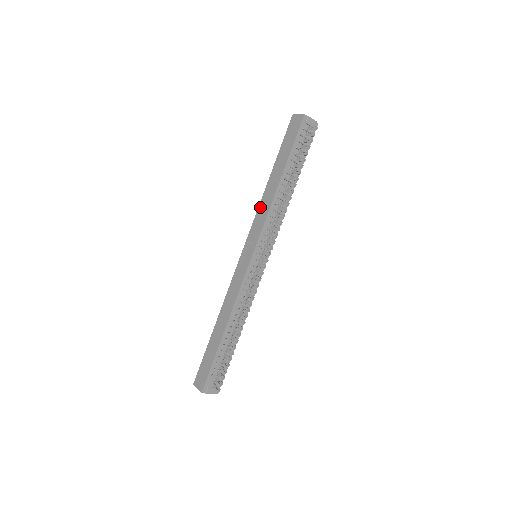
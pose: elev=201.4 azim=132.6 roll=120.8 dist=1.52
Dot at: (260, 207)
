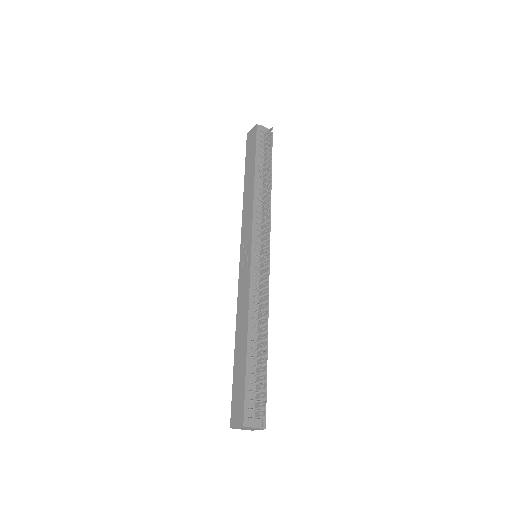
Dot at: (244, 211)
